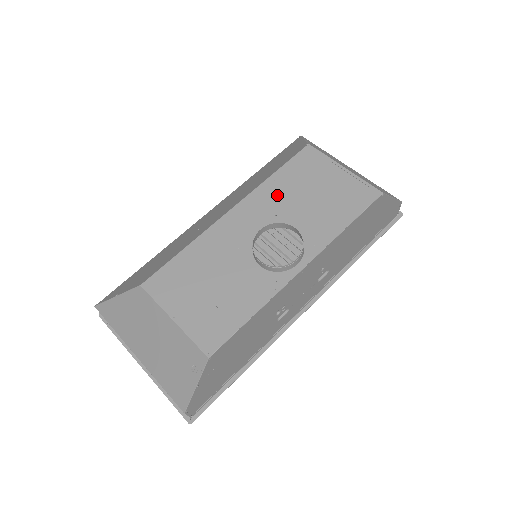
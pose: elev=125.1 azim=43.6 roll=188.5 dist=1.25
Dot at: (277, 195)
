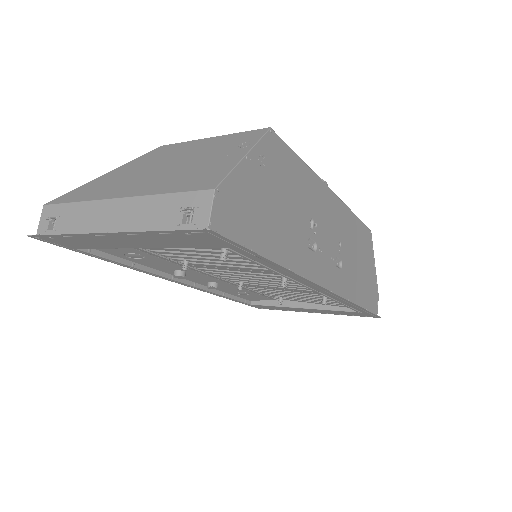
Dot at: occluded
